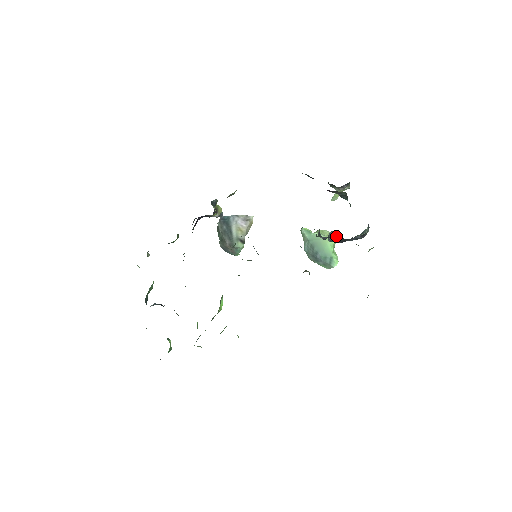
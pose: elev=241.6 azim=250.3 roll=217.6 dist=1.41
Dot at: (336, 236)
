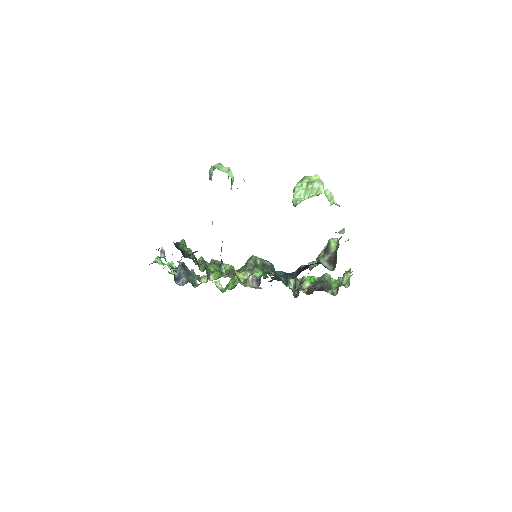
Dot at: occluded
